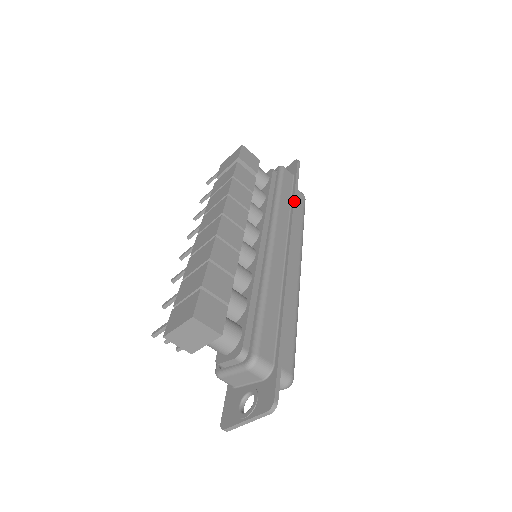
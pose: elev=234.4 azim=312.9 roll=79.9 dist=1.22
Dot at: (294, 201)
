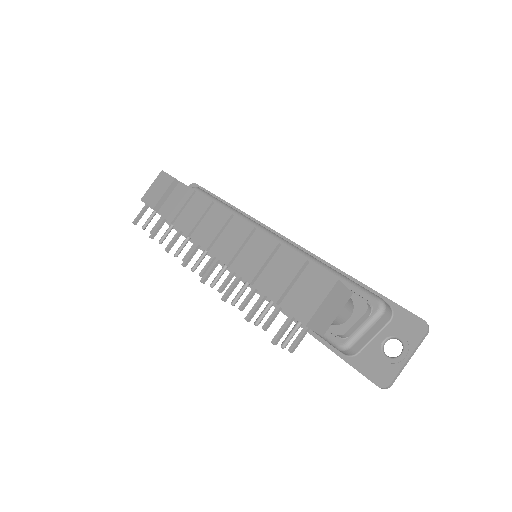
Dot at: (236, 208)
